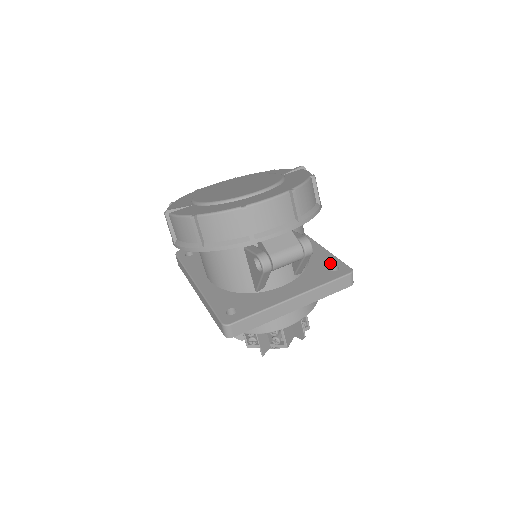
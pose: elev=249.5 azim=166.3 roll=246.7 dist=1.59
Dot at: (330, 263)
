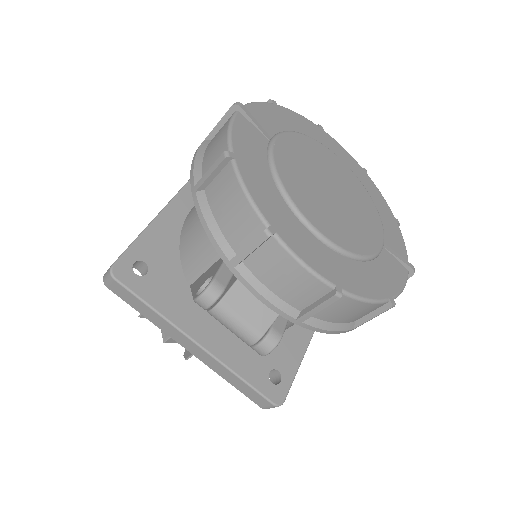
Dot at: (283, 366)
